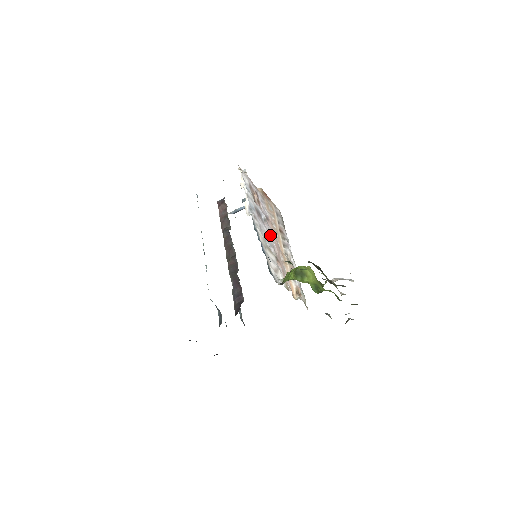
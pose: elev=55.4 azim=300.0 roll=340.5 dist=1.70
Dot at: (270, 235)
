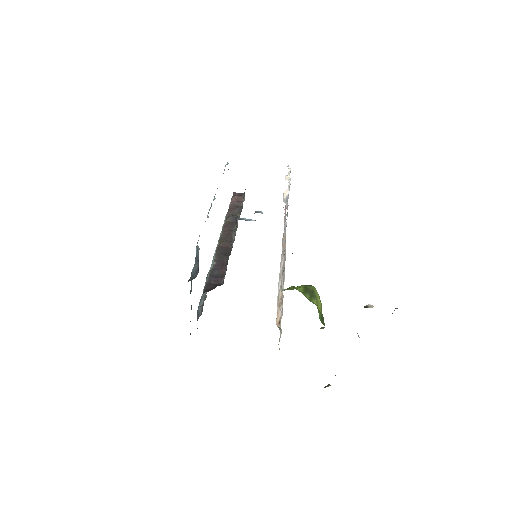
Dot at: (282, 247)
